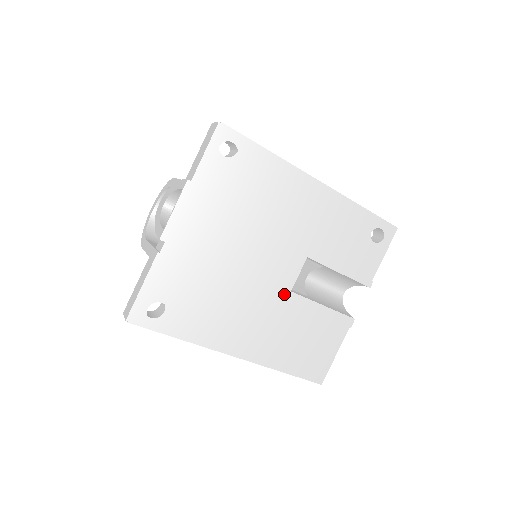
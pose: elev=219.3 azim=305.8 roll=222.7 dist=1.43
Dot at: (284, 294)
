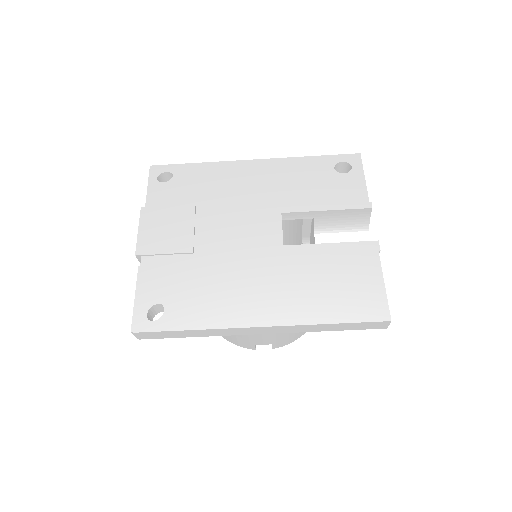
Dot at: (278, 251)
